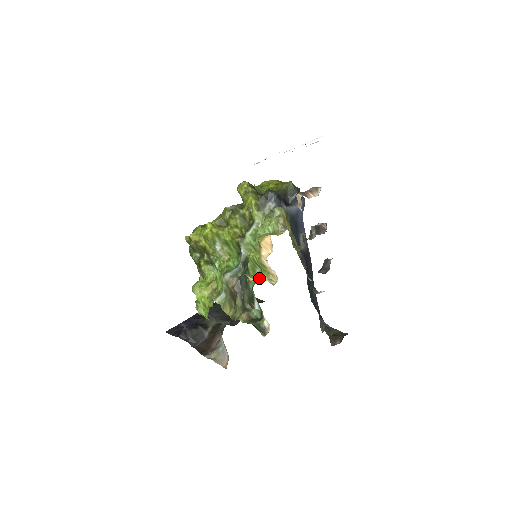
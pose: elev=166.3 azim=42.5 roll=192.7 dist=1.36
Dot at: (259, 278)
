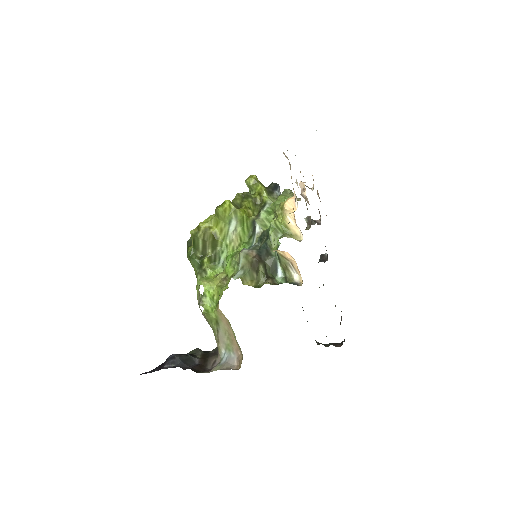
Dot at: (285, 236)
